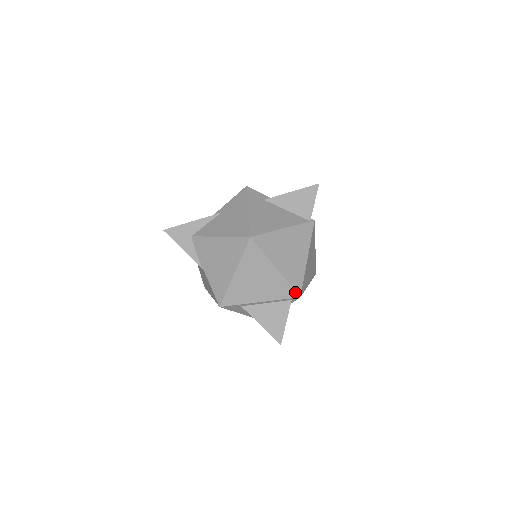
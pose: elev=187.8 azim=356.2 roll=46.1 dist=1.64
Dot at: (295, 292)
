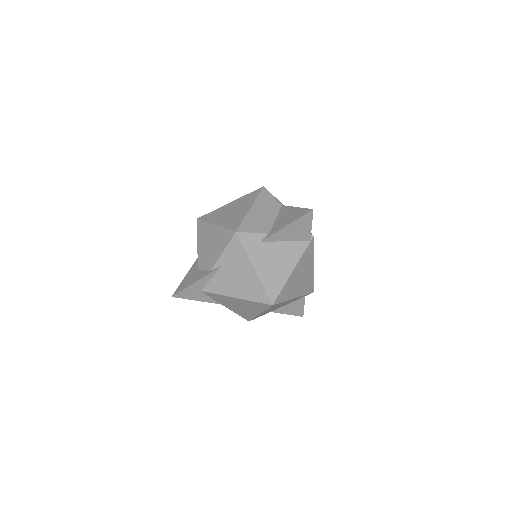
Dot at: occluded
